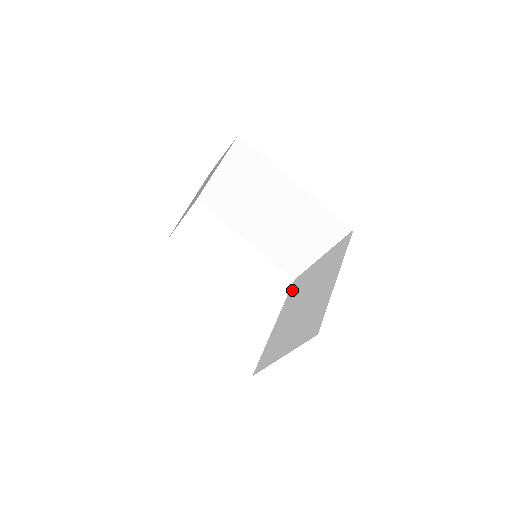
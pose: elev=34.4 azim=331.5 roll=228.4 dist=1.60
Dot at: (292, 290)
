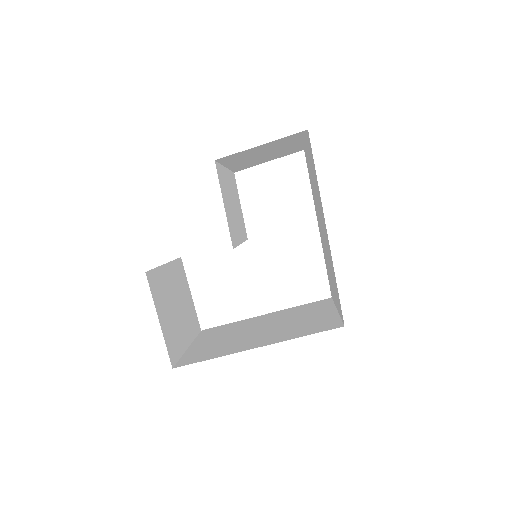
Dot at: (309, 305)
